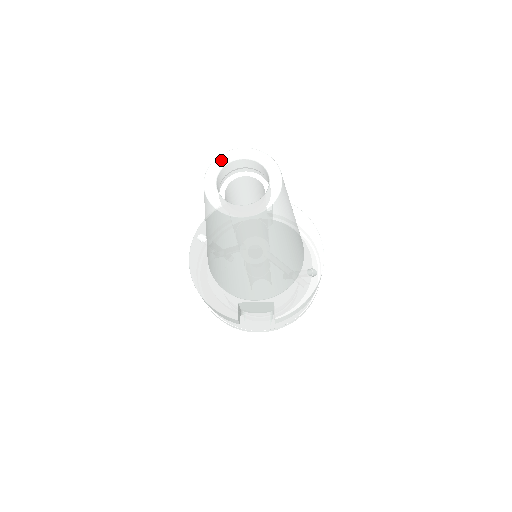
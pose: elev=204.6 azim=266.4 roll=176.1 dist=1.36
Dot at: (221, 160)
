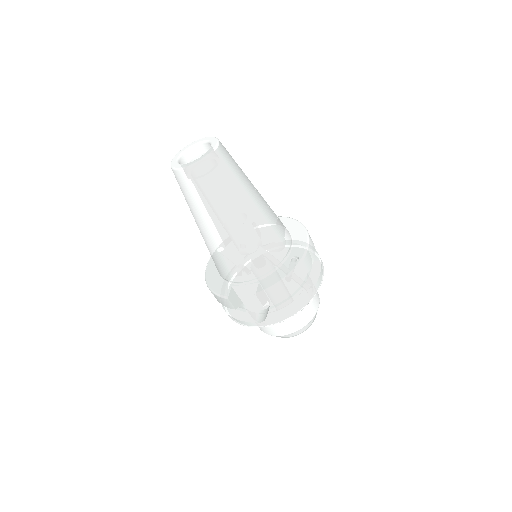
Dot at: (187, 147)
